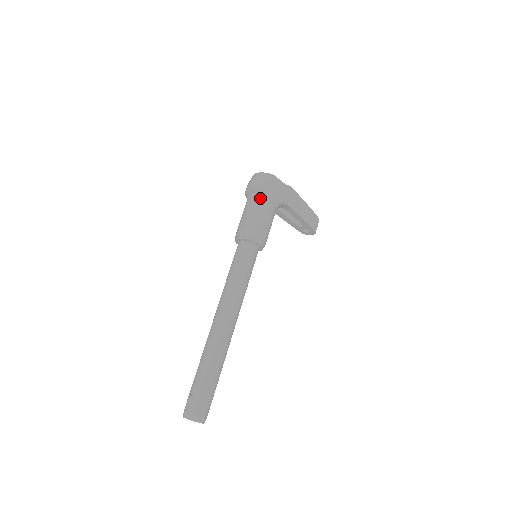
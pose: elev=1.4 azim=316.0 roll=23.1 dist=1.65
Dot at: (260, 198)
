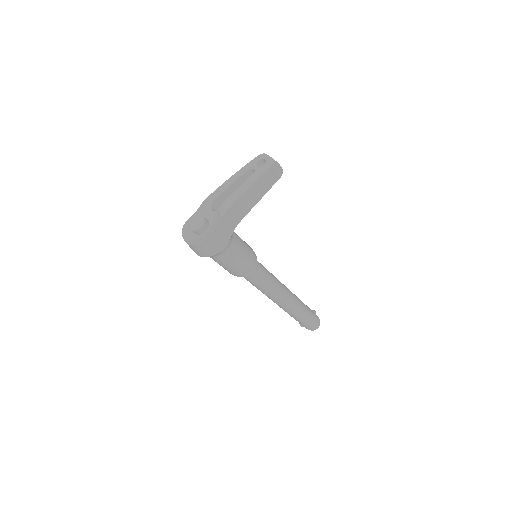
Dot at: (213, 257)
